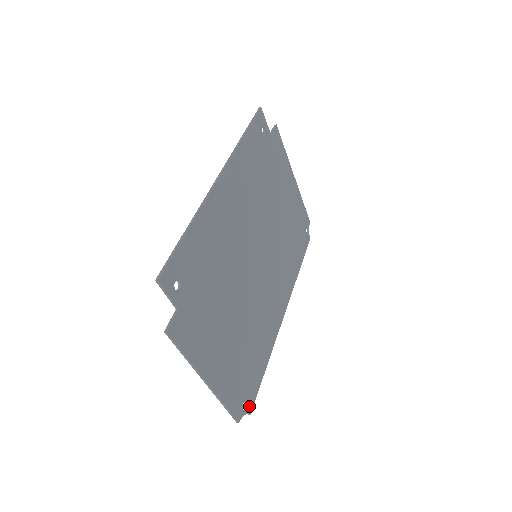
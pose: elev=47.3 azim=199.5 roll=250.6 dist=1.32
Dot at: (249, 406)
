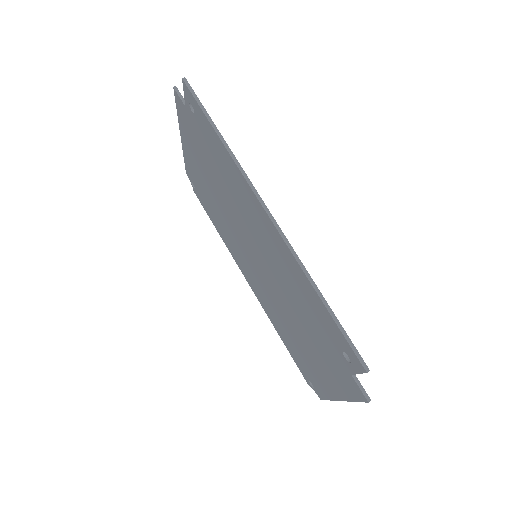
Dot at: occluded
